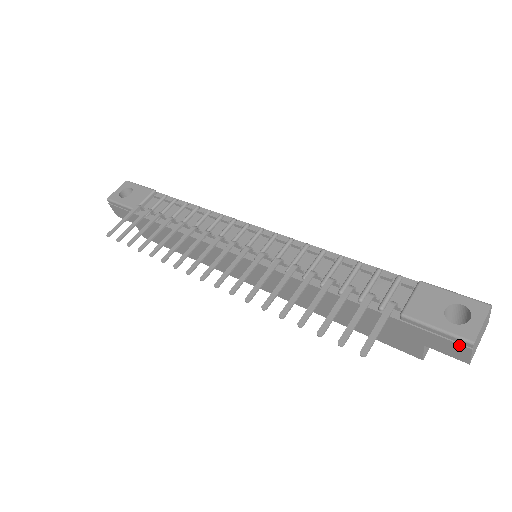
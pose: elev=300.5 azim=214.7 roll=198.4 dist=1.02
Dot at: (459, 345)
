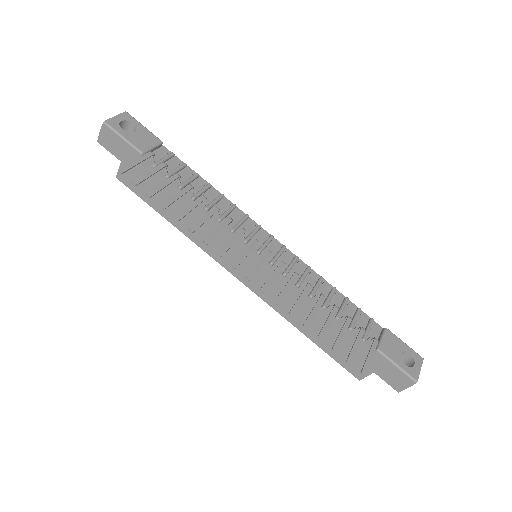
Dot at: (406, 380)
